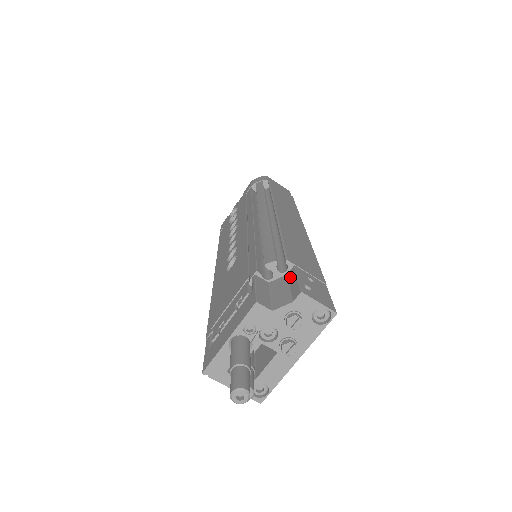
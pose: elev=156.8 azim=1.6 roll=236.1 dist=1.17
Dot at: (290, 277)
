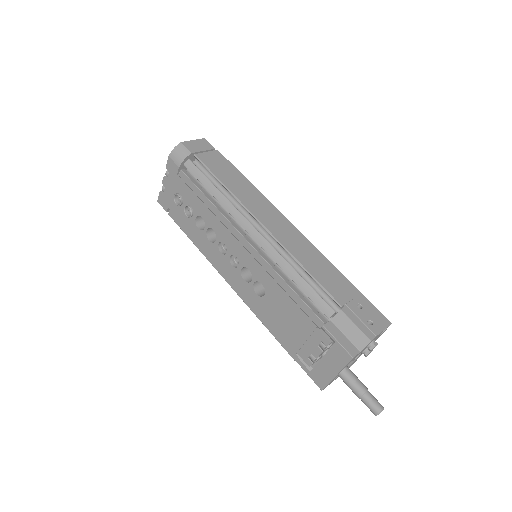
Dot at: (349, 315)
